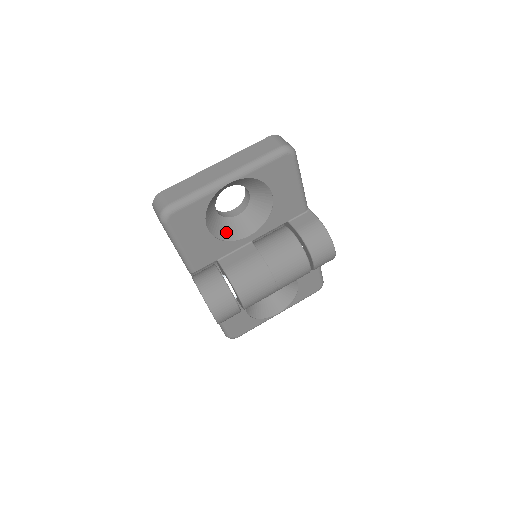
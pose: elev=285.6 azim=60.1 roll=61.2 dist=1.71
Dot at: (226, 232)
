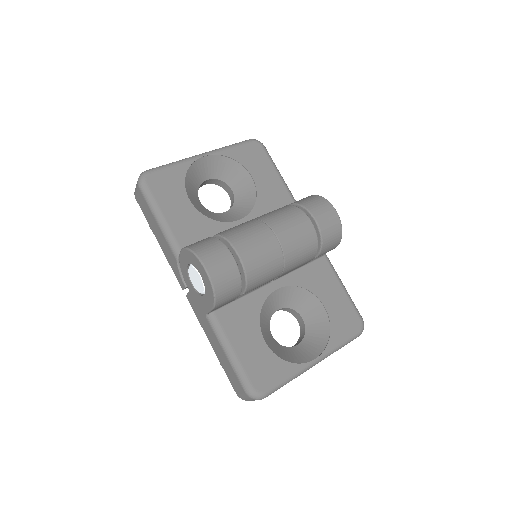
Dot at: (213, 217)
